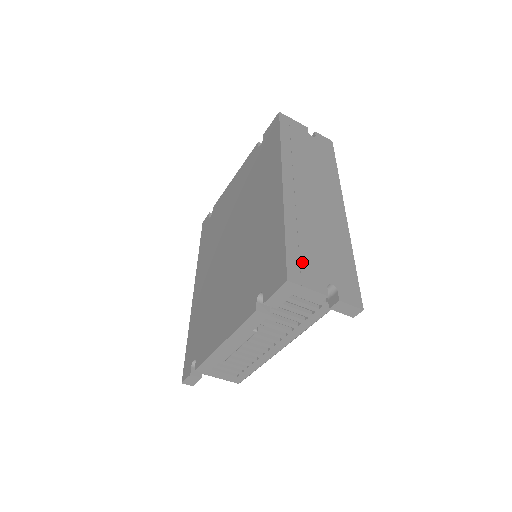
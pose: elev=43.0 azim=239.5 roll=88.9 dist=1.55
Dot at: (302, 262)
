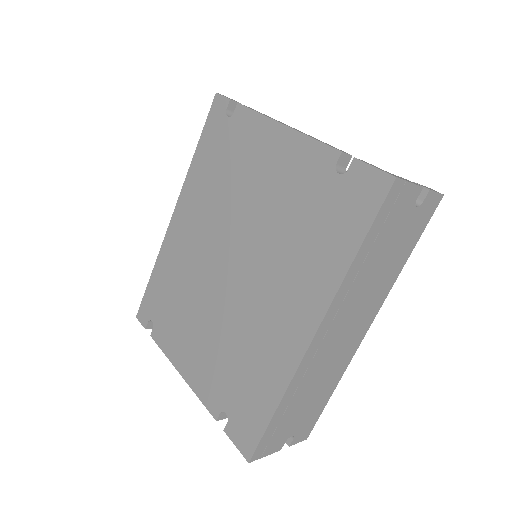
Dot at: (274, 435)
